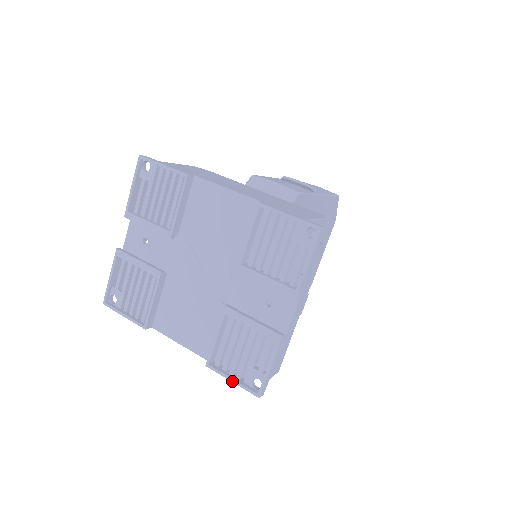
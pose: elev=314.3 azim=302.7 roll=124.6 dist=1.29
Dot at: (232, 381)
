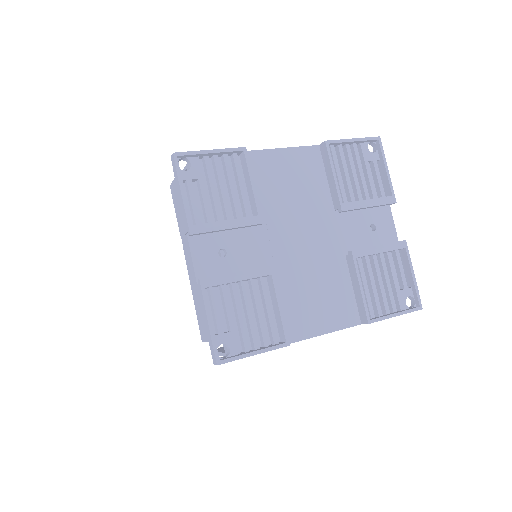
Dot at: (397, 315)
